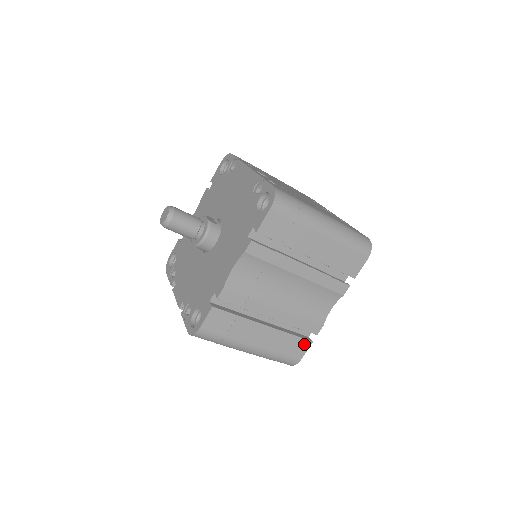
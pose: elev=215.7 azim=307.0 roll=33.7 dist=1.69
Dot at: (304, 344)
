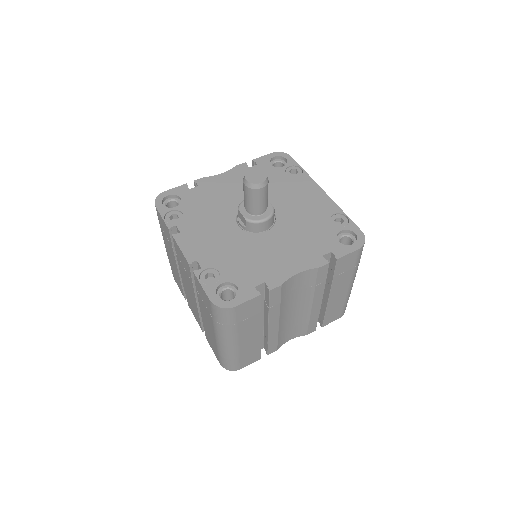
Dot at: (256, 358)
